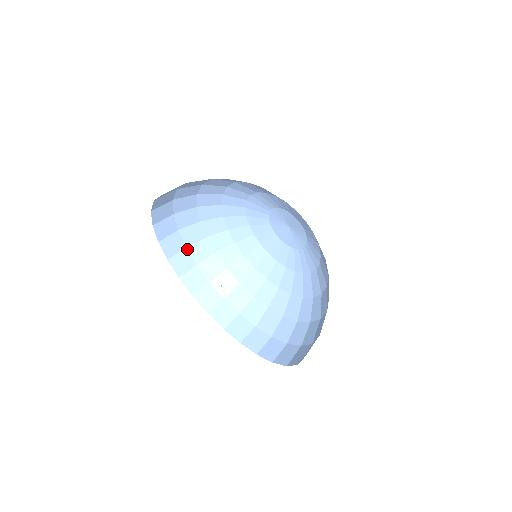
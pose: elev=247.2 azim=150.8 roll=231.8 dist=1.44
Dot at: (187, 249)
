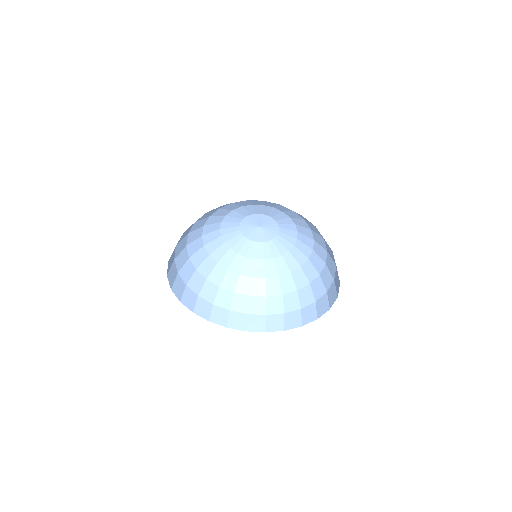
Dot at: (232, 311)
